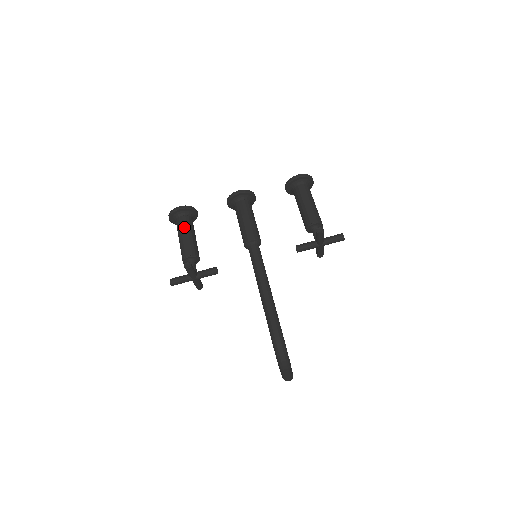
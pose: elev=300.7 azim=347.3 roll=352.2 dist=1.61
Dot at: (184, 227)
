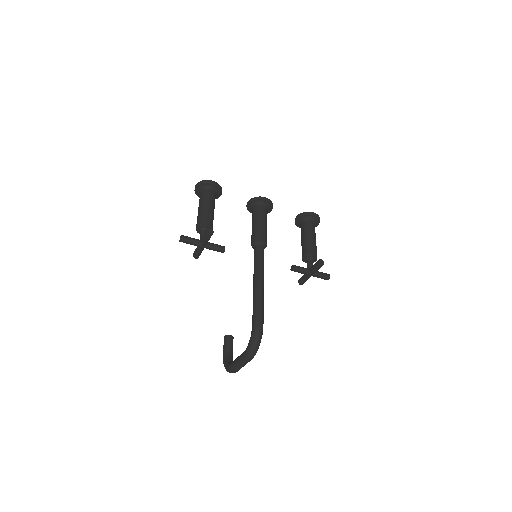
Dot at: (210, 200)
